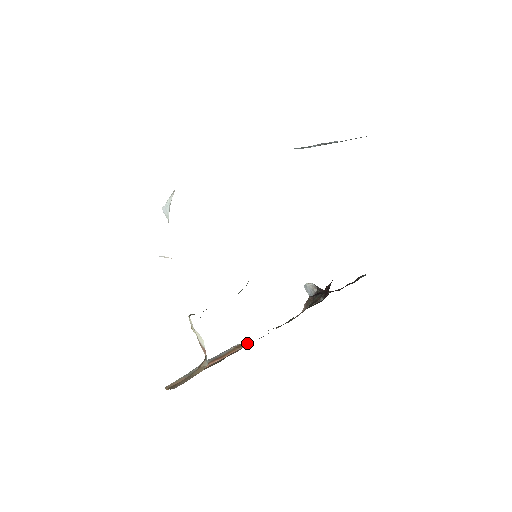
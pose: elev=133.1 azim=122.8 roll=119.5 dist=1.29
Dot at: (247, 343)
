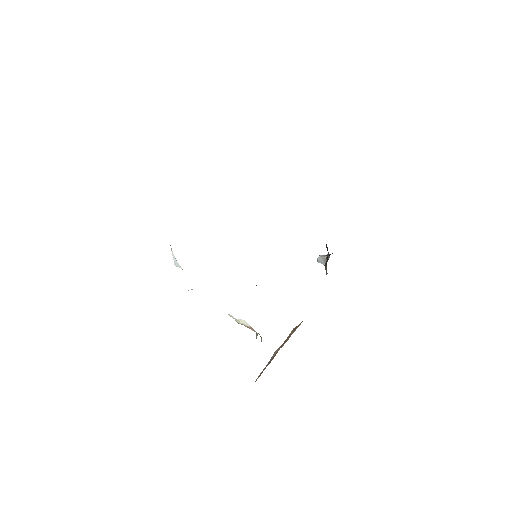
Dot at: (300, 323)
